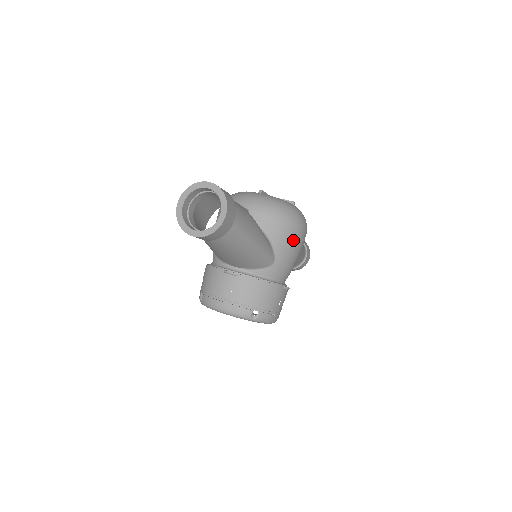
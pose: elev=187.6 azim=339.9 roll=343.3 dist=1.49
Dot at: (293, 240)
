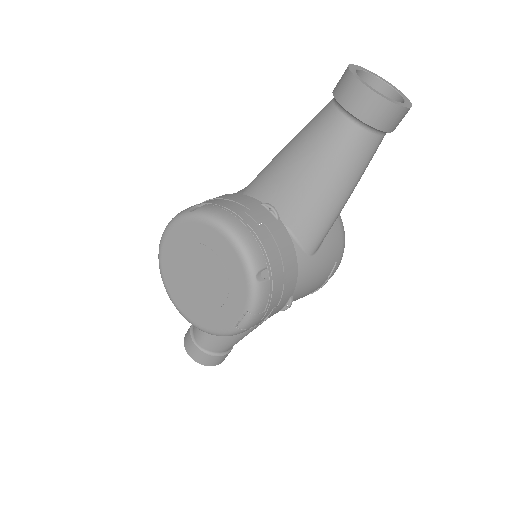
Dot at: (332, 263)
